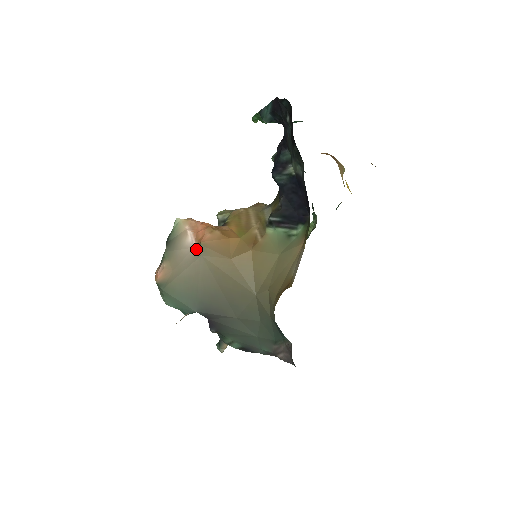
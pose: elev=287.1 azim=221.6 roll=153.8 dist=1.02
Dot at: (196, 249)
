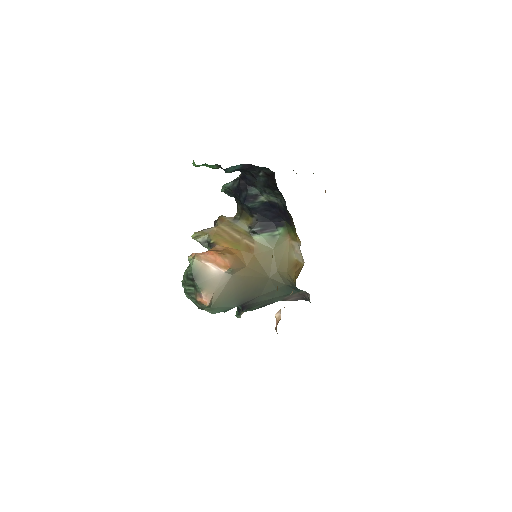
Dot at: (226, 273)
